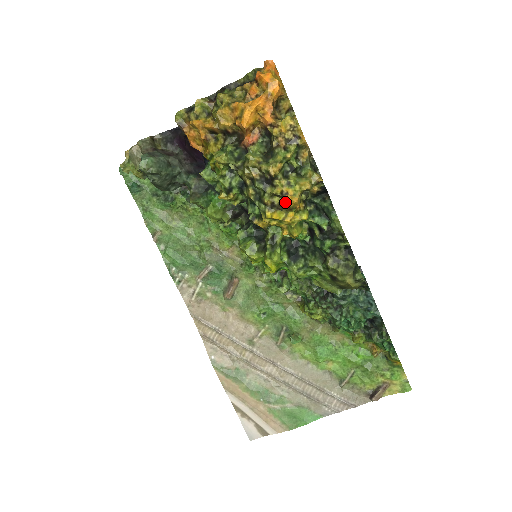
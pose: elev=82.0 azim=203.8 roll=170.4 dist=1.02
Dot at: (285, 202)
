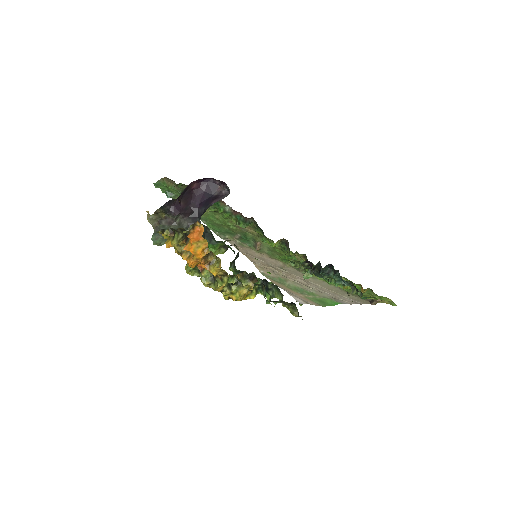
Dot at: occluded
